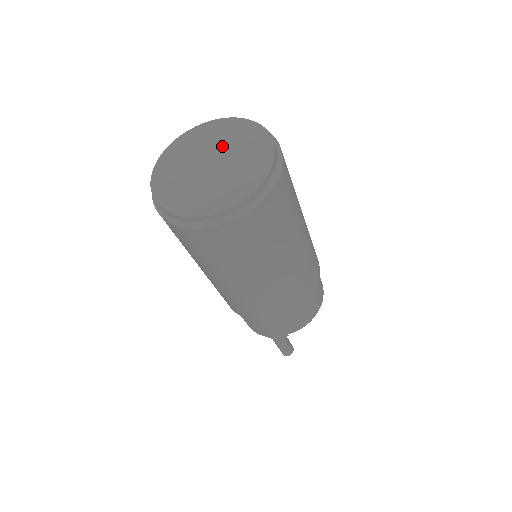
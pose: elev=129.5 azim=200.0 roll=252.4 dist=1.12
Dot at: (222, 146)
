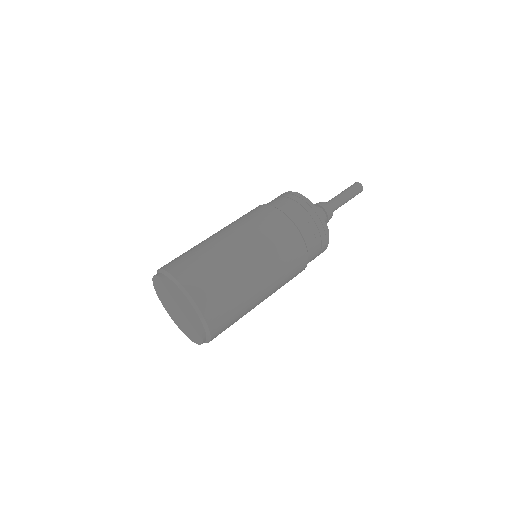
Dot at: (172, 300)
